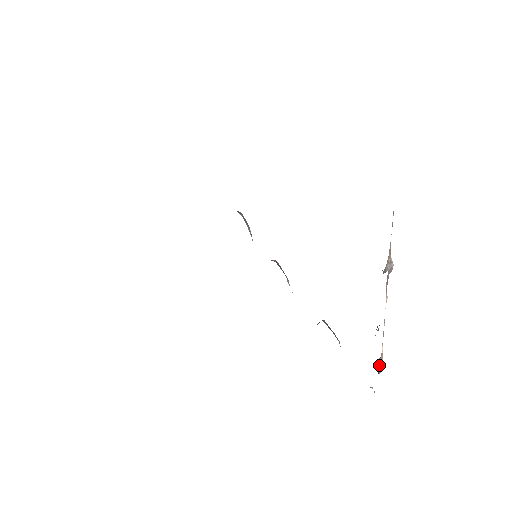
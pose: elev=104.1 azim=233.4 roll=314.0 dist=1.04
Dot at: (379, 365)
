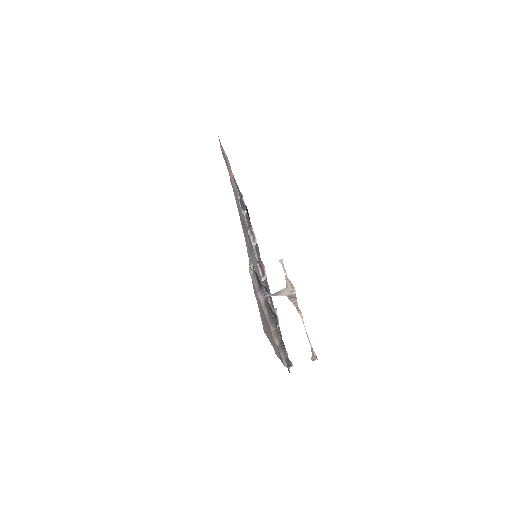
Dot at: (312, 355)
